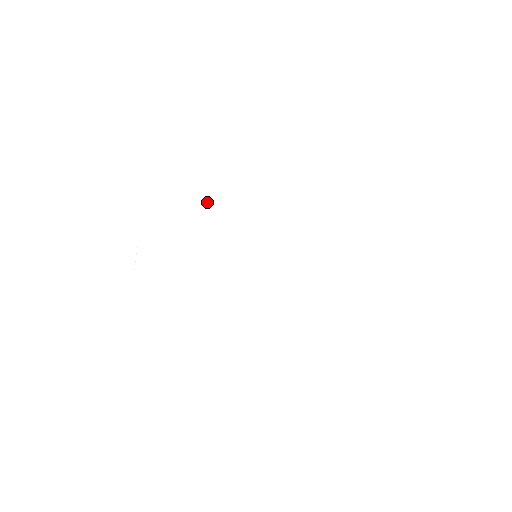
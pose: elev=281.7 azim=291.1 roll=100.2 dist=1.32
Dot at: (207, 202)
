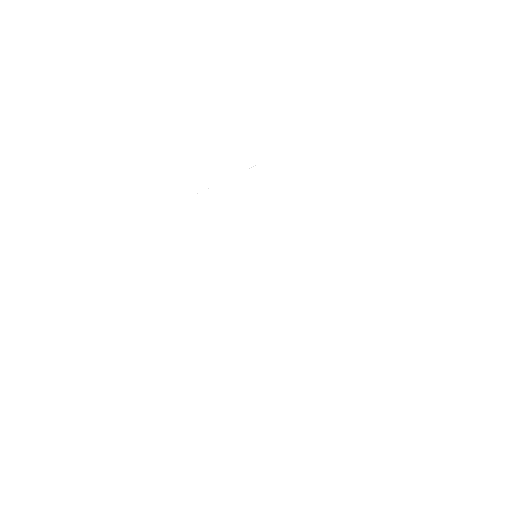
Dot at: (288, 177)
